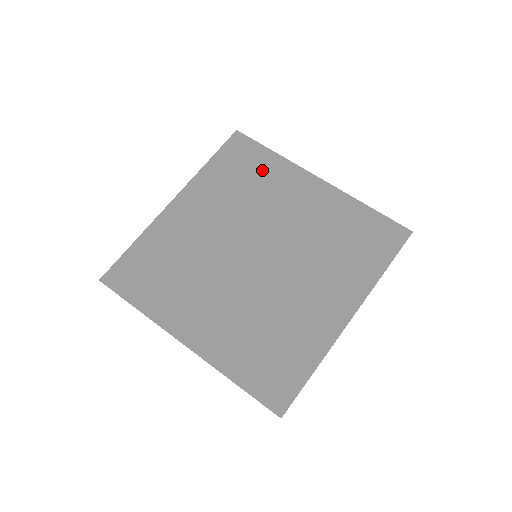
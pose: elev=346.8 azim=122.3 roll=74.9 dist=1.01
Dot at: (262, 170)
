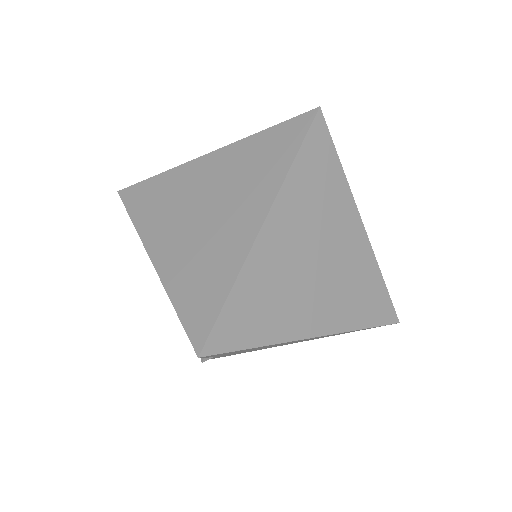
Dot at: (319, 149)
